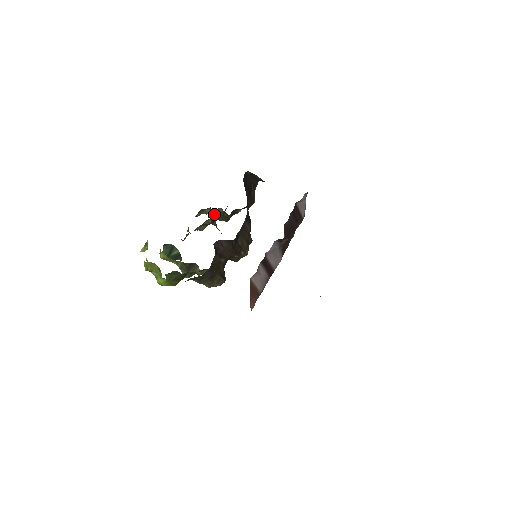
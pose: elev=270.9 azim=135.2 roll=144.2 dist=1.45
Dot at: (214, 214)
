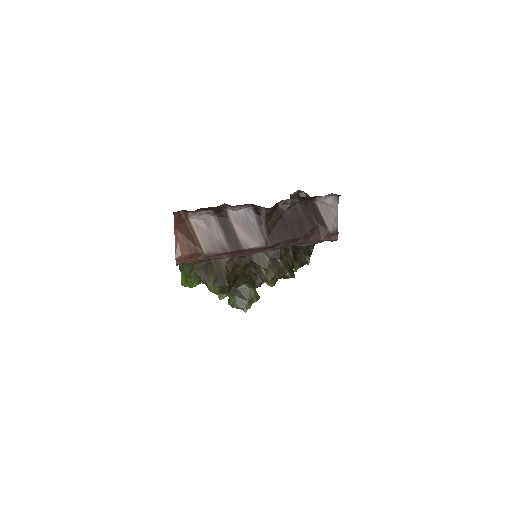
Dot at: occluded
